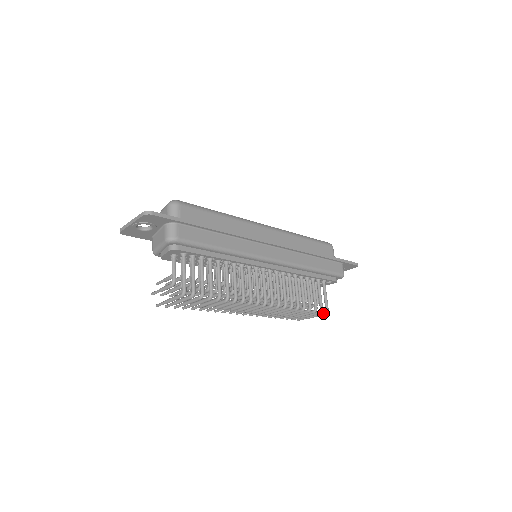
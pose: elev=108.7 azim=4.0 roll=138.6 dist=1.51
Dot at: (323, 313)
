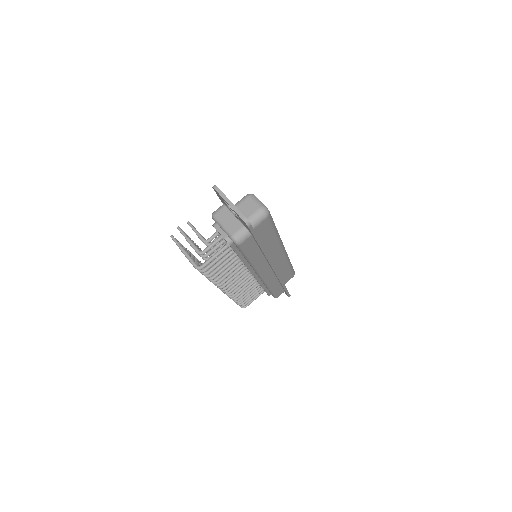
Dot at: occluded
